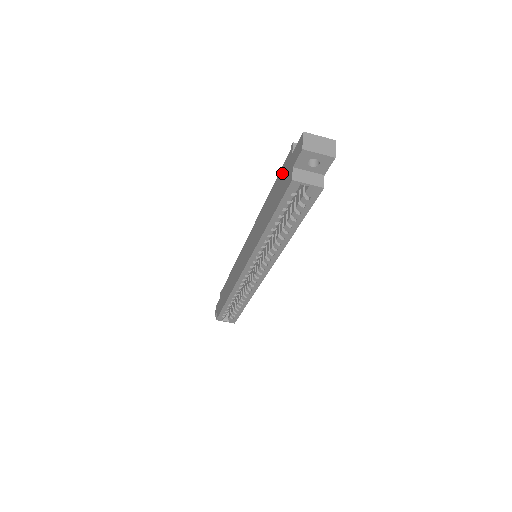
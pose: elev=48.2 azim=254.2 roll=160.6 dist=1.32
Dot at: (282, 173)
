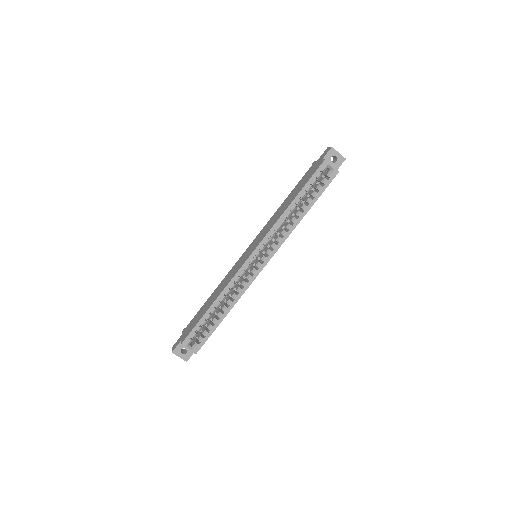
Dot at: (305, 176)
